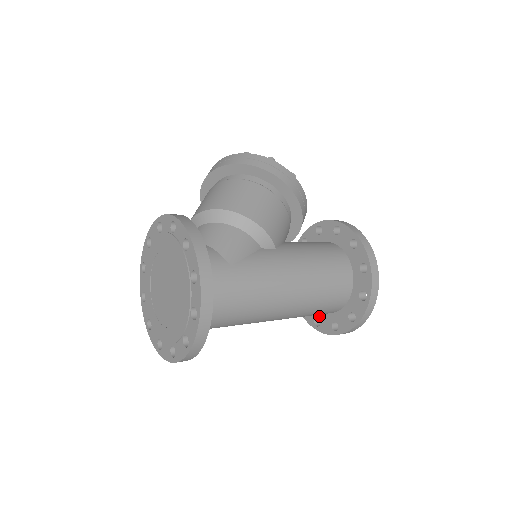
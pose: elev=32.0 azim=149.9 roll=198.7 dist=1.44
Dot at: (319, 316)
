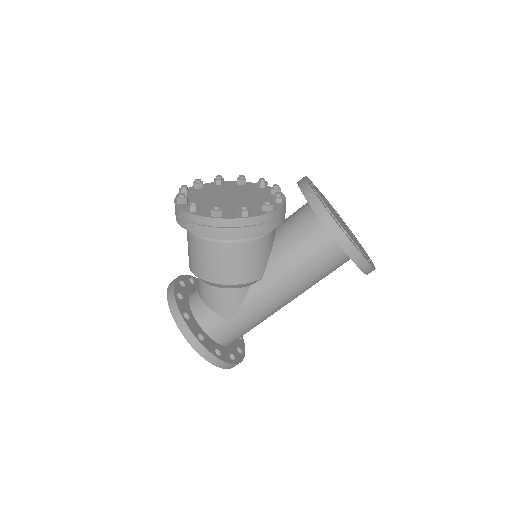
Dot at: occluded
